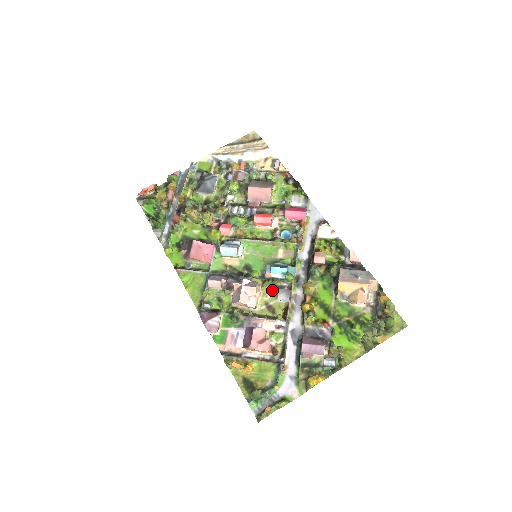
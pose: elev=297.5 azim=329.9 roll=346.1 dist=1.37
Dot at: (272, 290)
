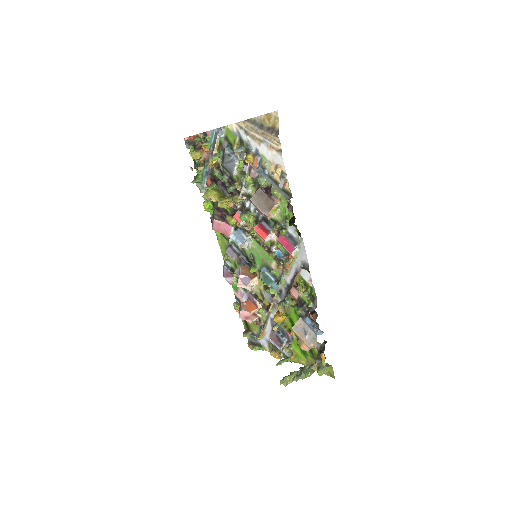
Dot at: (264, 285)
